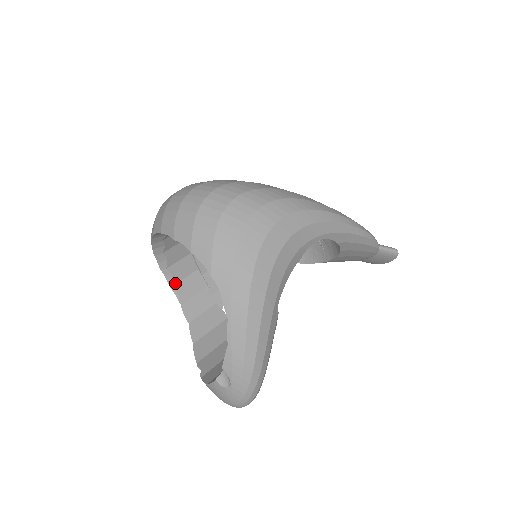
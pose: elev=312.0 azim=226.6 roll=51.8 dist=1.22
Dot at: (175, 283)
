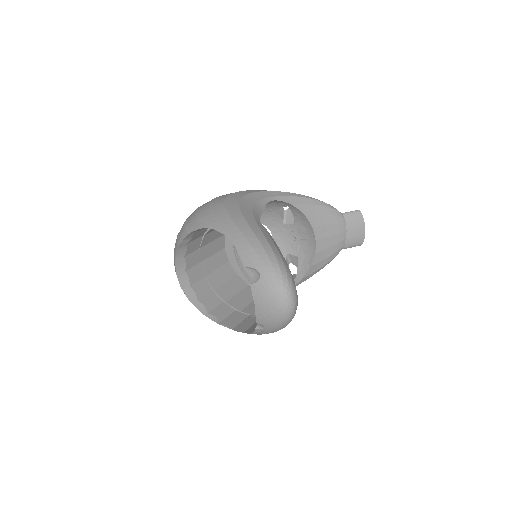
Dot at: (221, 321)
